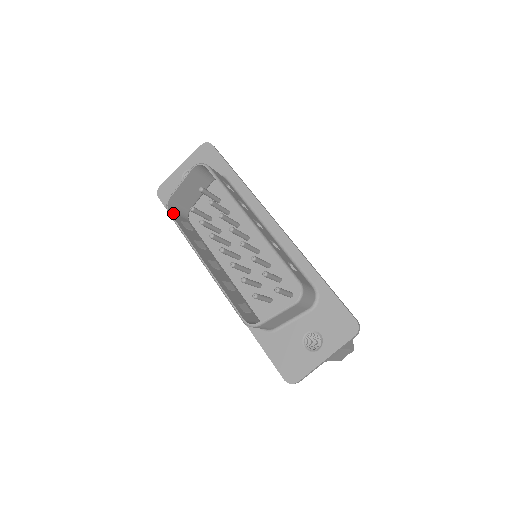
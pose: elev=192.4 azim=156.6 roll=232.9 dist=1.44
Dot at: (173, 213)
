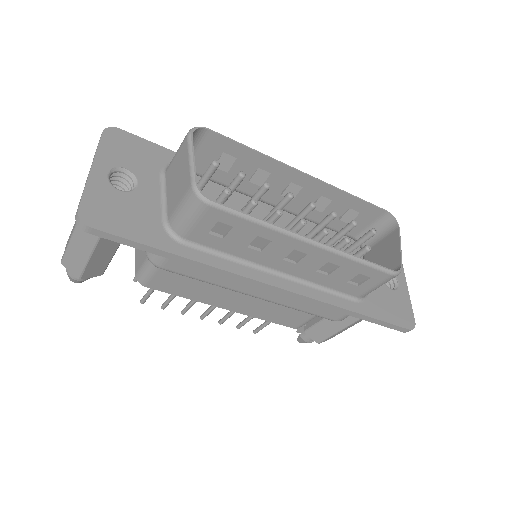
Dot at: (207, 208)
